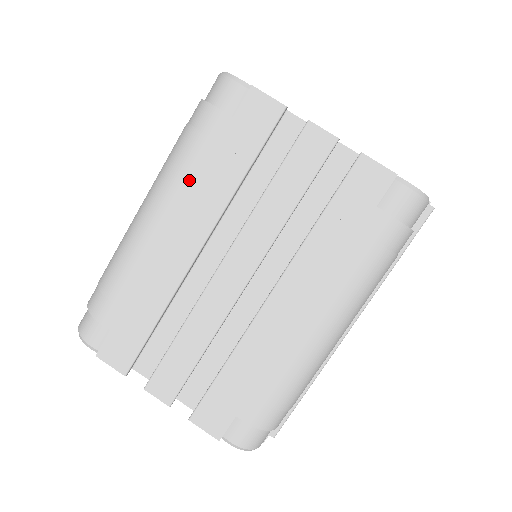
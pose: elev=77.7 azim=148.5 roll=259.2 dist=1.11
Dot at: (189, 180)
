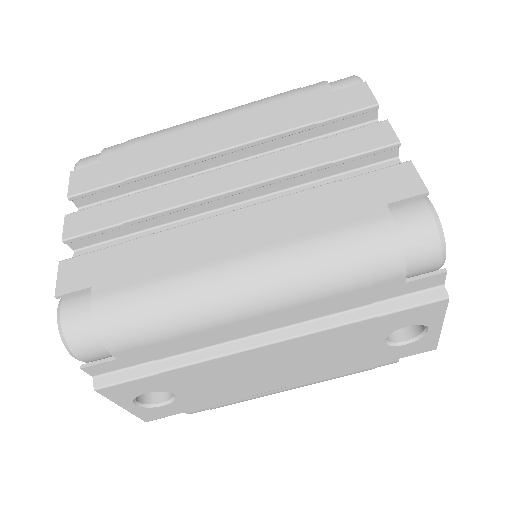
Dot at: (262, 108)
